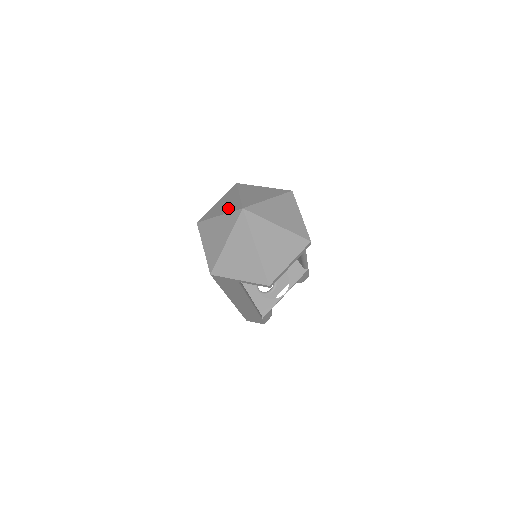
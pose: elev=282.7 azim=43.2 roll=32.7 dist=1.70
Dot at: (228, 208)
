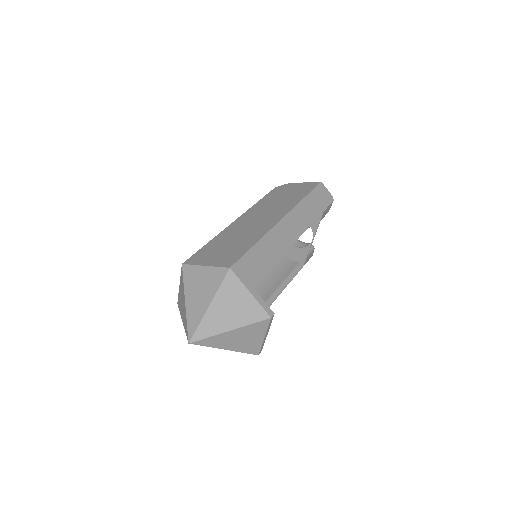
Dot at: (184, 320)
